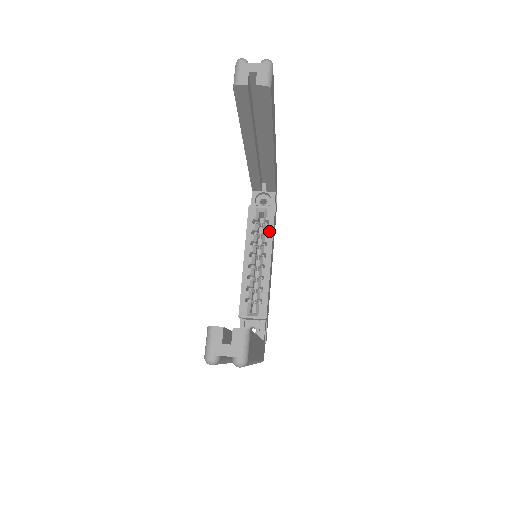
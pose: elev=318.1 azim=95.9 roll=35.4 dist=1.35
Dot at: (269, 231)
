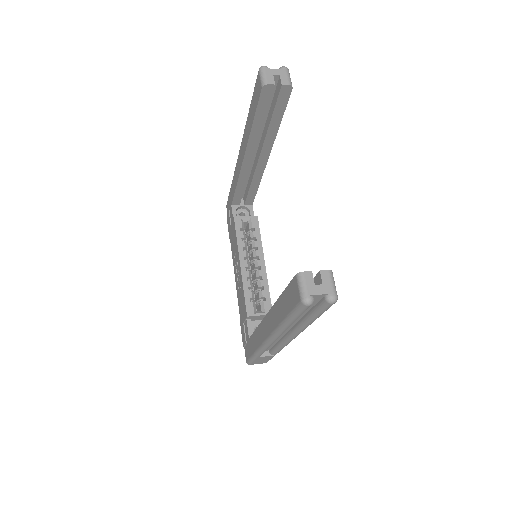
Dot at: (257, 237)
